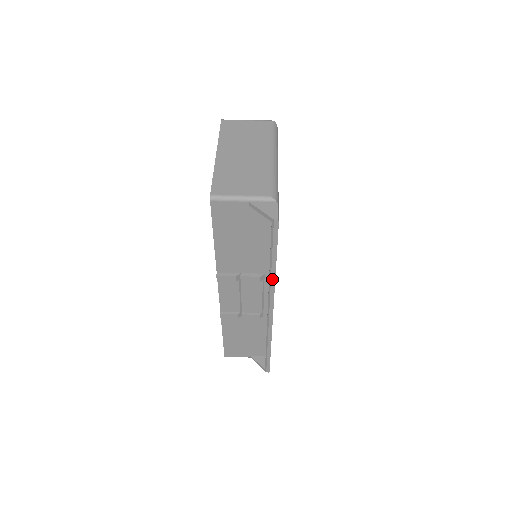
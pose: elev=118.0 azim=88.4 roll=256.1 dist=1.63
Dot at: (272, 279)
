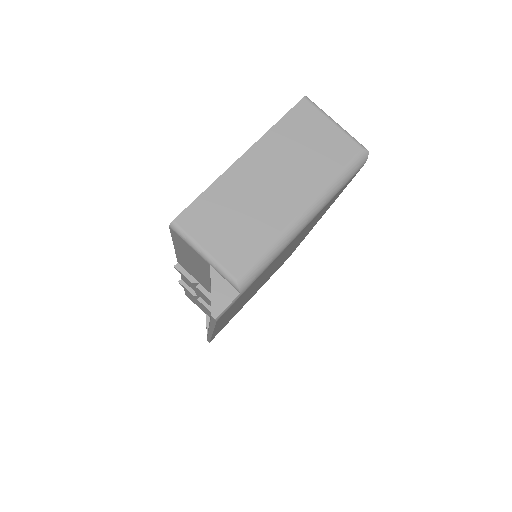
Dot at: occluded
